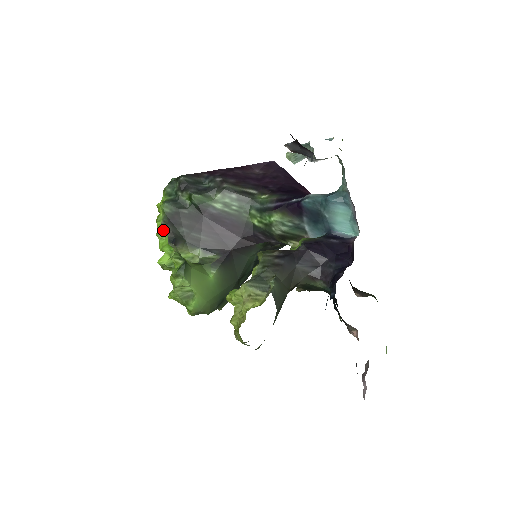
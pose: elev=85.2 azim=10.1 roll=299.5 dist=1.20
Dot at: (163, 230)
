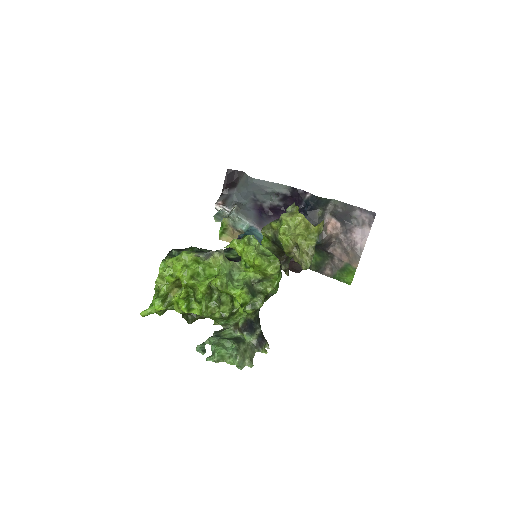
Dot at: (193, 275)
